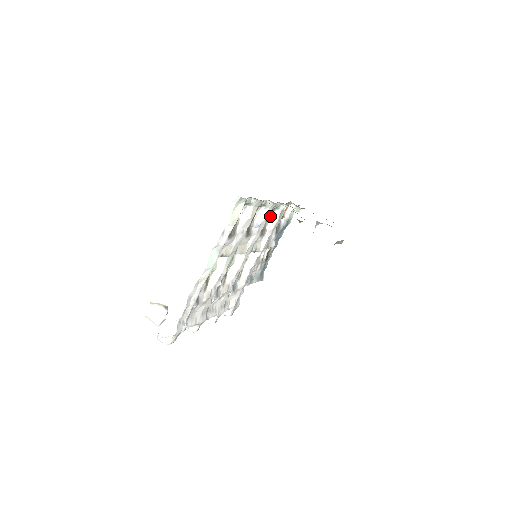
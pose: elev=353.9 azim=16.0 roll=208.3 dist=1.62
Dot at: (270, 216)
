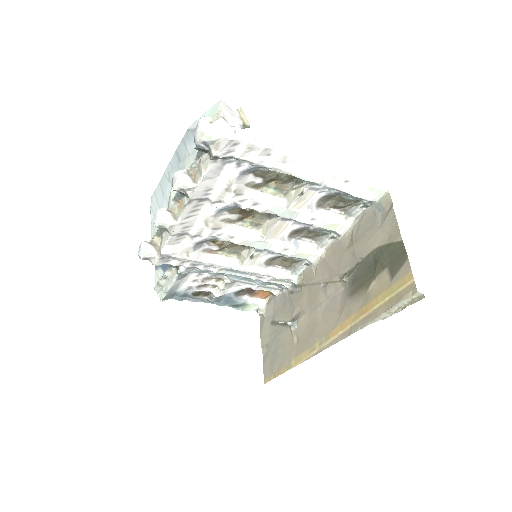
Dot at: (288, 264)
